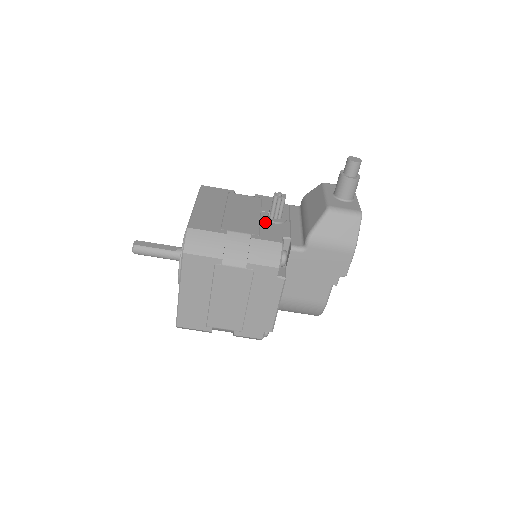
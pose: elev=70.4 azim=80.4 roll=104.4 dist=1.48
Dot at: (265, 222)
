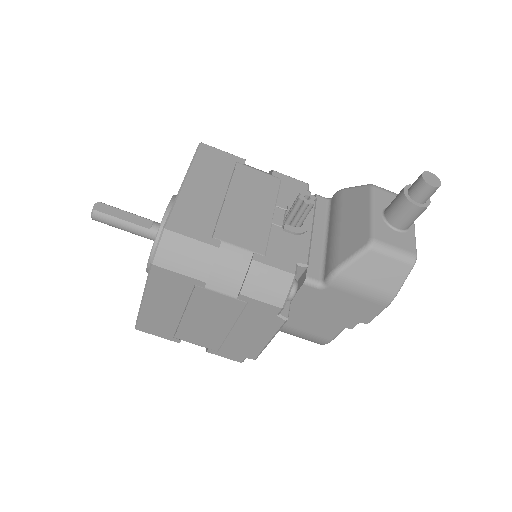
Dot at: (278, 229)
